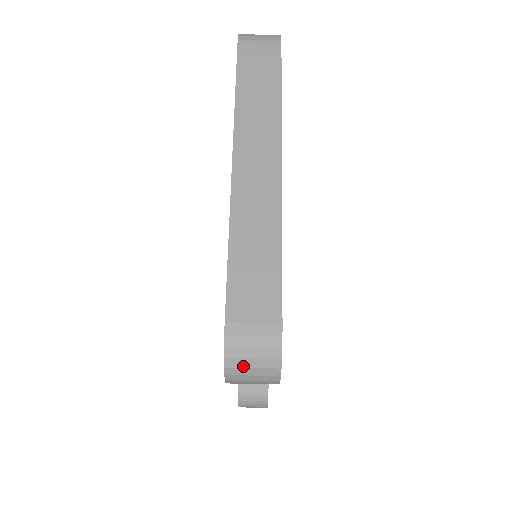
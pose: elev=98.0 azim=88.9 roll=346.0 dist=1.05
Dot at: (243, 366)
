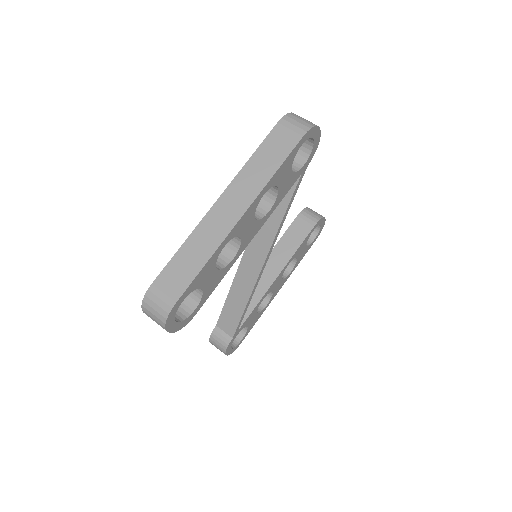
Dot at: (150, 310)
